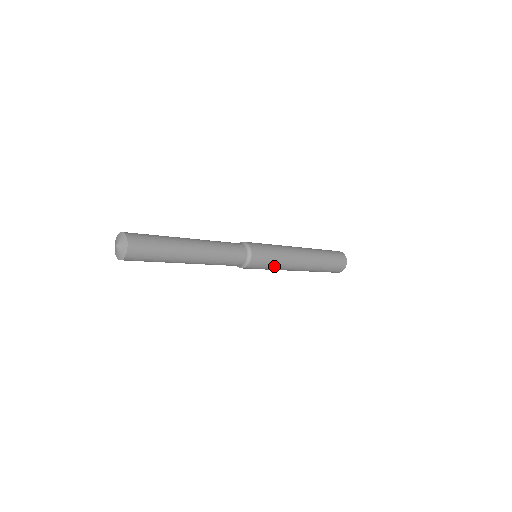
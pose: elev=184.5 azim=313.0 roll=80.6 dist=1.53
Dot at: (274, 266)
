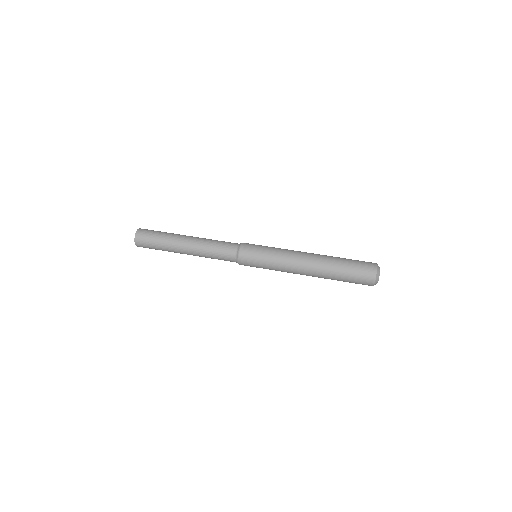
Dot at: (269, 267)
